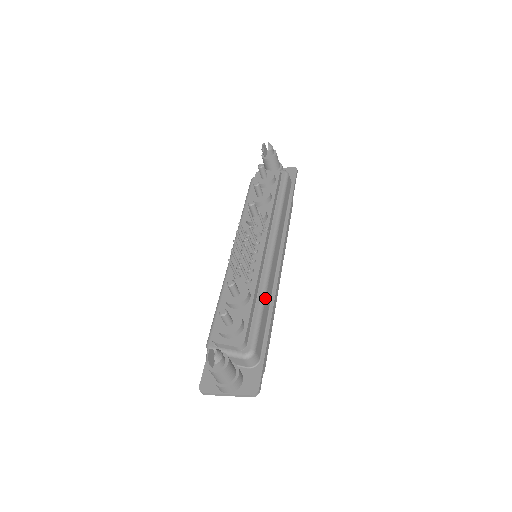
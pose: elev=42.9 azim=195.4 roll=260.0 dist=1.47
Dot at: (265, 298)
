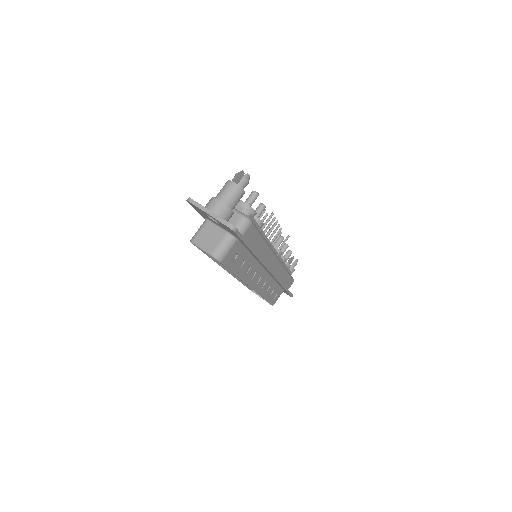
Dot at: (265, 242)
